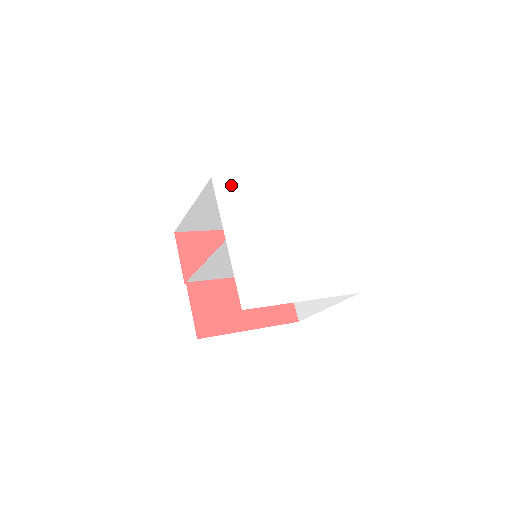
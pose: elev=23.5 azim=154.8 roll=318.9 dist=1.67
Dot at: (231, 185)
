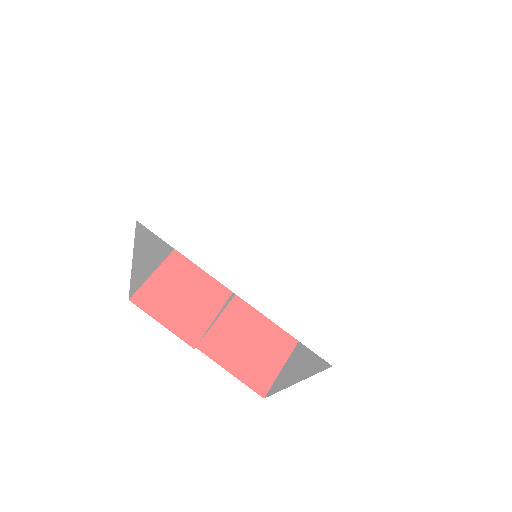
Dot at: (170, 207)
